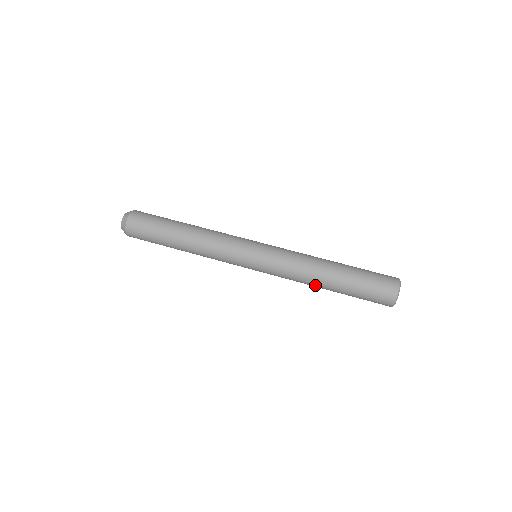
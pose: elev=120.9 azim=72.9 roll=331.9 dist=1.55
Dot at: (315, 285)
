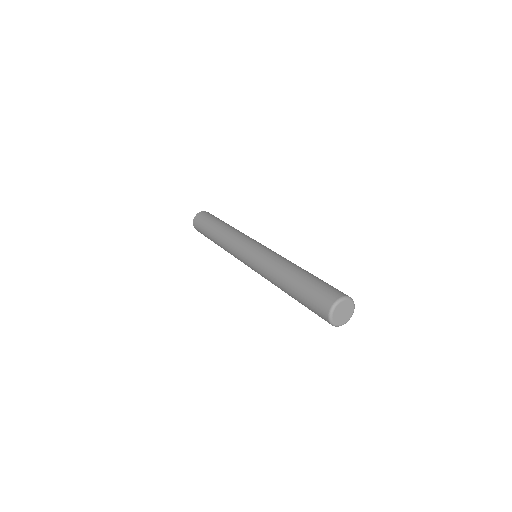
Dot at: (279, 286)
